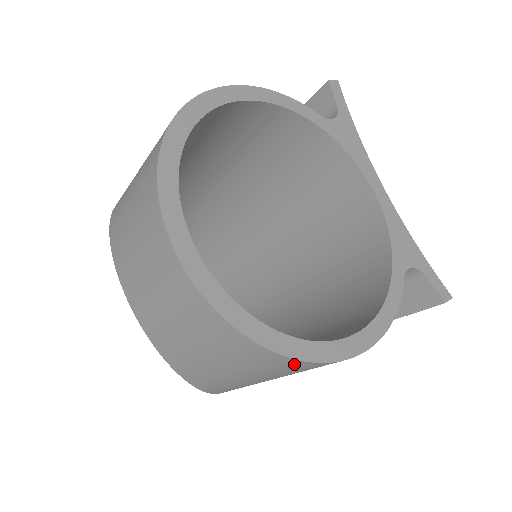
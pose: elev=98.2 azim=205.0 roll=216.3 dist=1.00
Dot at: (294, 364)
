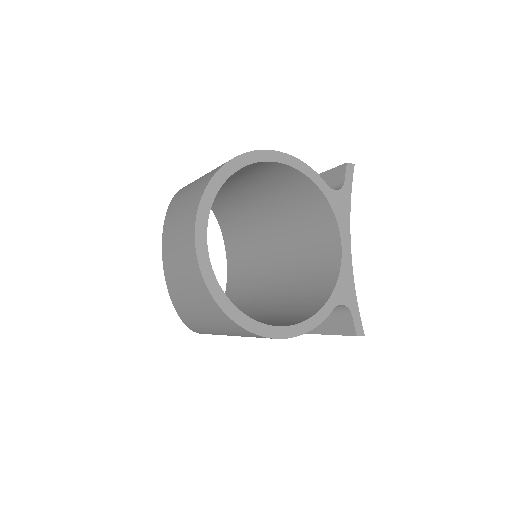
Dot at: (236, 326)
